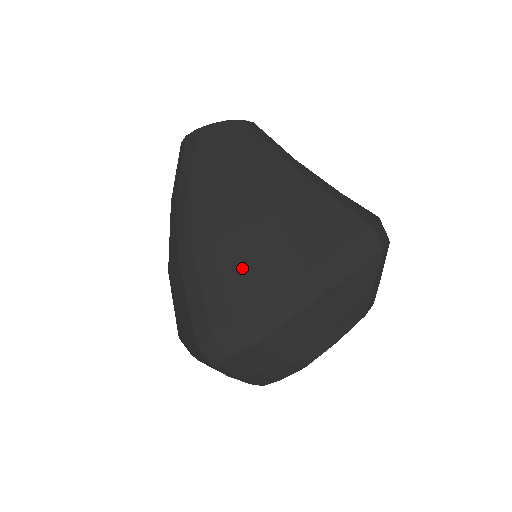
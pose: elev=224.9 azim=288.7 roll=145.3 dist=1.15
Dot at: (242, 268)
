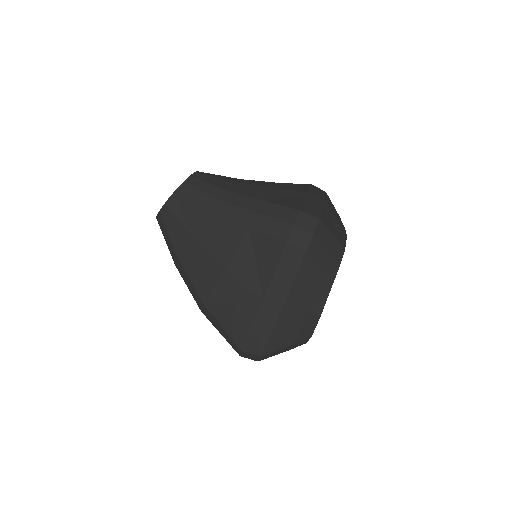
Dot at: (228, 316)
